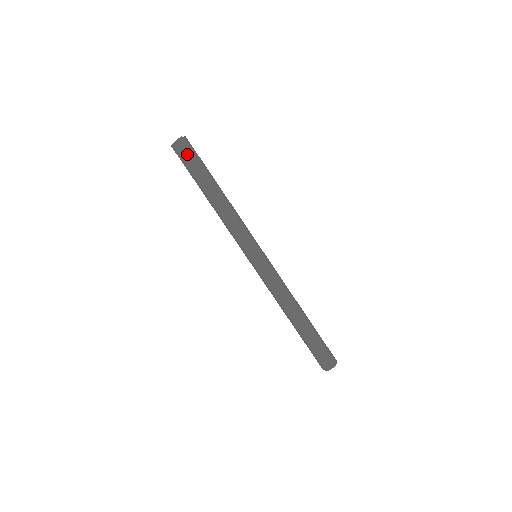
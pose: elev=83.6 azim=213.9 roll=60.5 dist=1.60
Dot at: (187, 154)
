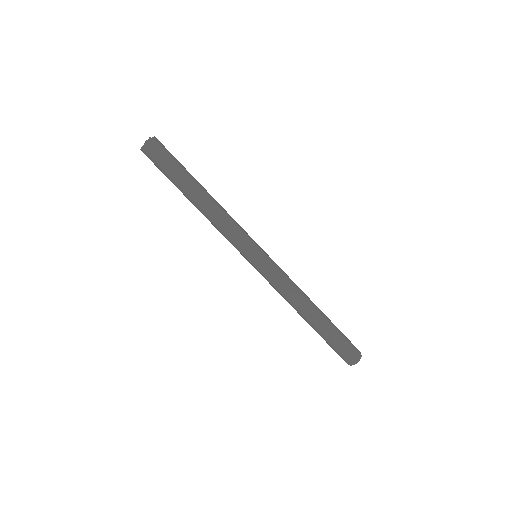
Dot at: (161, 155)
